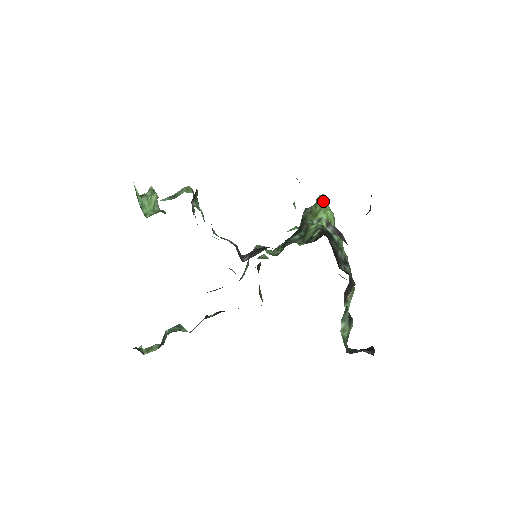
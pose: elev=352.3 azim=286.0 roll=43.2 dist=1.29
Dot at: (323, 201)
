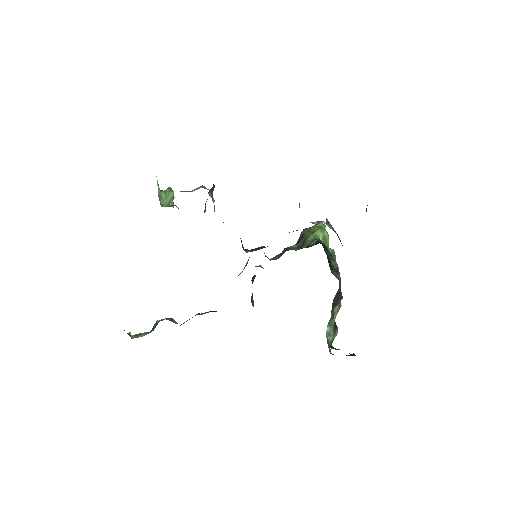
Dot at: (321, 224)
